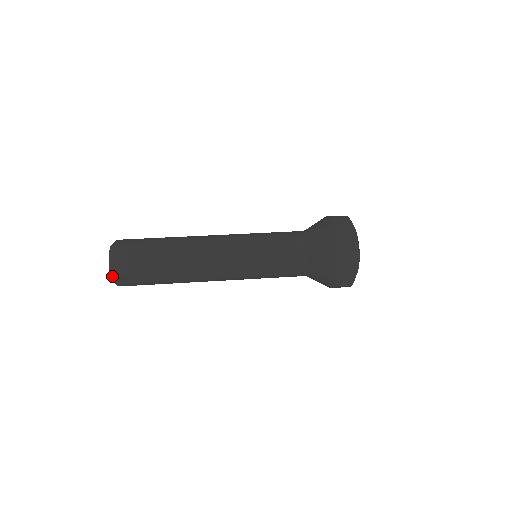
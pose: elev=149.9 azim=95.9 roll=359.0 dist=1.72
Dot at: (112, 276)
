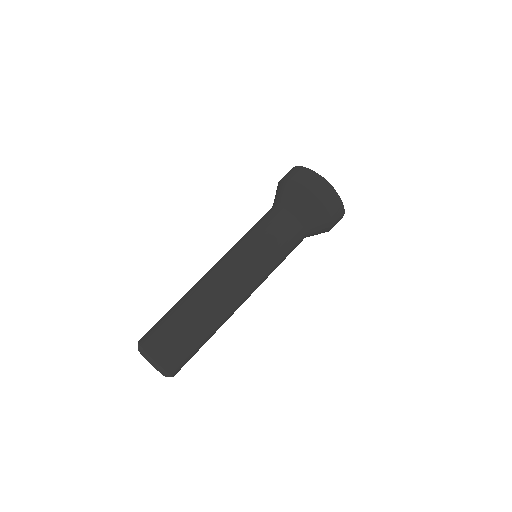
Dot at: occluded
